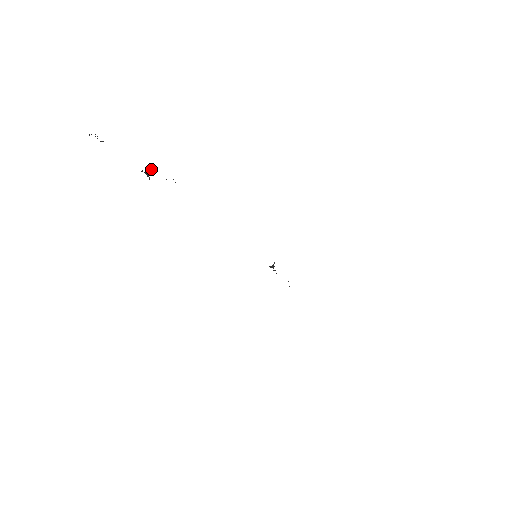
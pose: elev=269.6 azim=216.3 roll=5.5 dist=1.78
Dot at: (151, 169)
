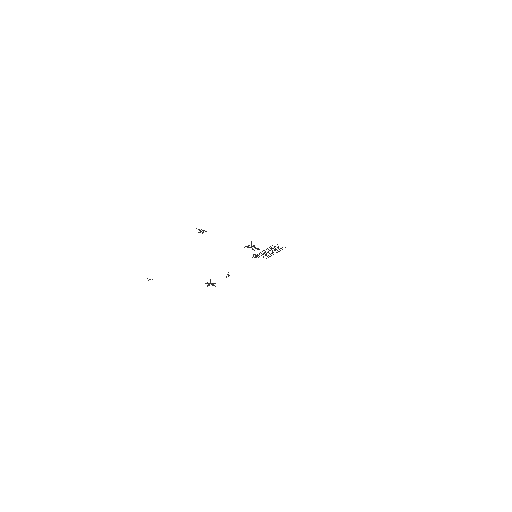
Dot at: (210, 279)
